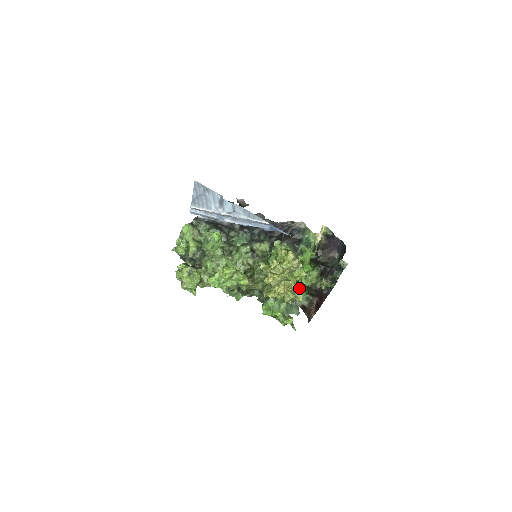
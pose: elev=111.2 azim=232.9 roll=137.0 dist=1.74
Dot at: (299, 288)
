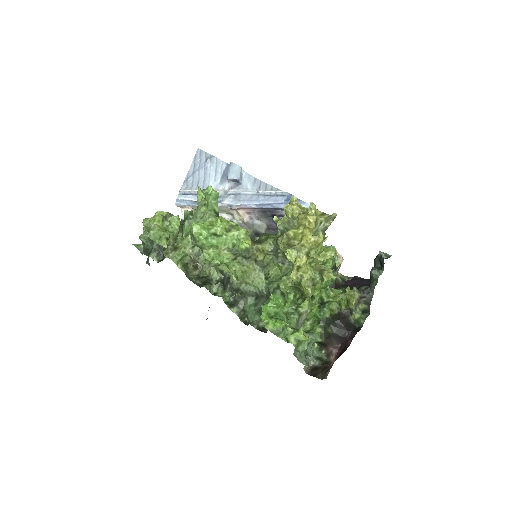
Dot at: (310, 329)
